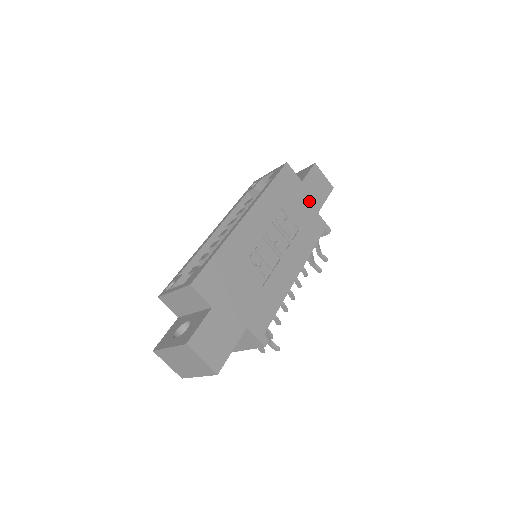
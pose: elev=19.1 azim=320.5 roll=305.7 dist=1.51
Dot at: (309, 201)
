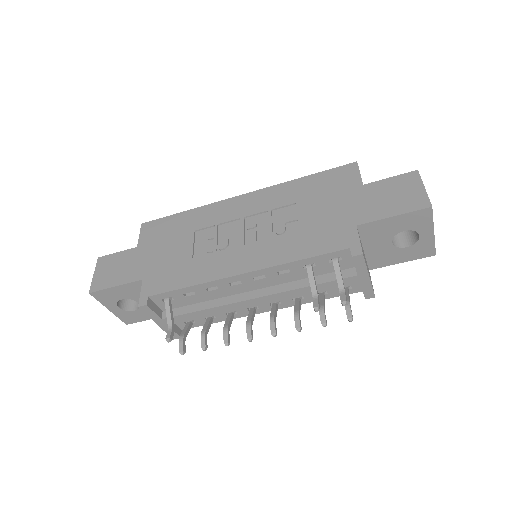
Dot at: (353, 208)
